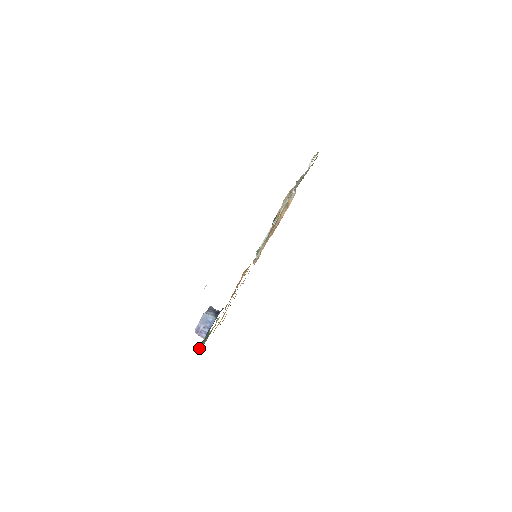
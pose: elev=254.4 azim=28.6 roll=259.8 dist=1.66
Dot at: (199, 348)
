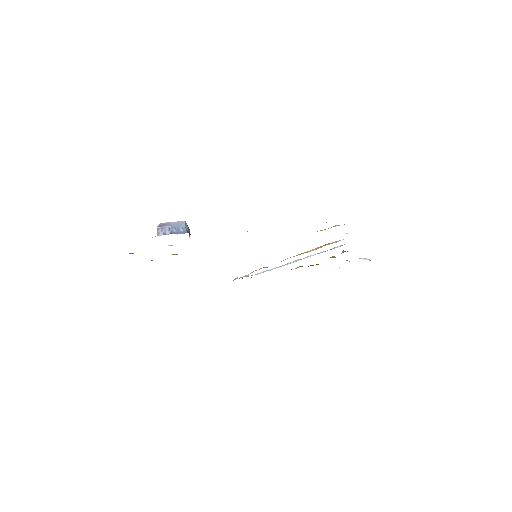
Dot at: occluded
